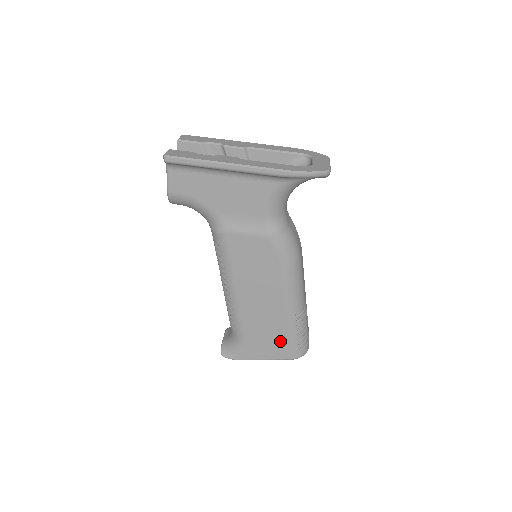
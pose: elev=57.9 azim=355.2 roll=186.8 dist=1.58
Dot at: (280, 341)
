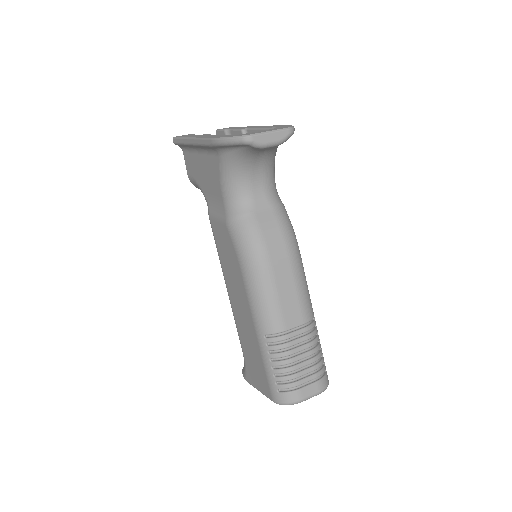
Dot at: (261, 369)
